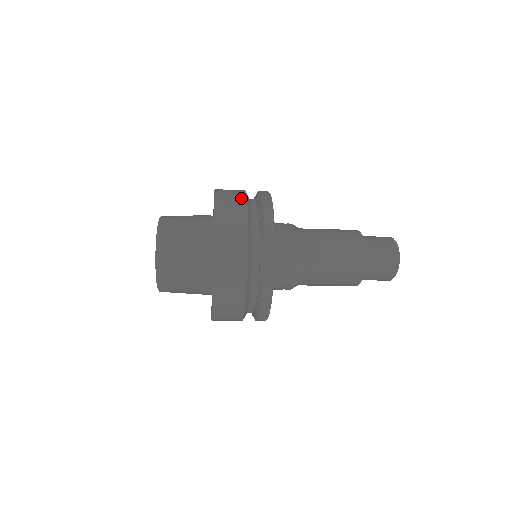
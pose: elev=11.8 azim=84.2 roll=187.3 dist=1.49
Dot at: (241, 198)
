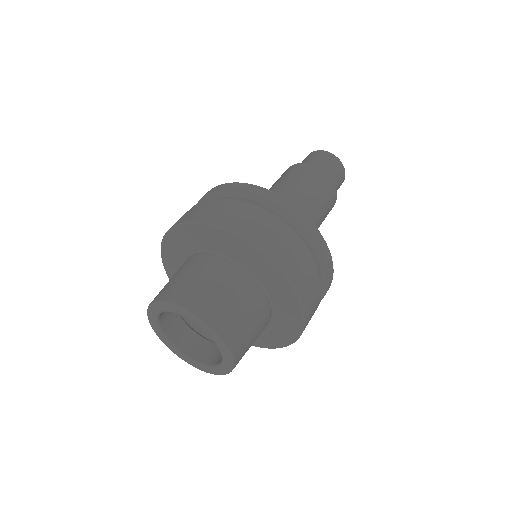
Dot at: (318, 287)
